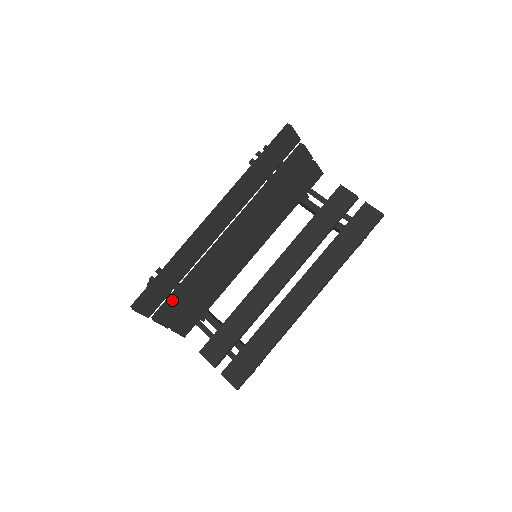
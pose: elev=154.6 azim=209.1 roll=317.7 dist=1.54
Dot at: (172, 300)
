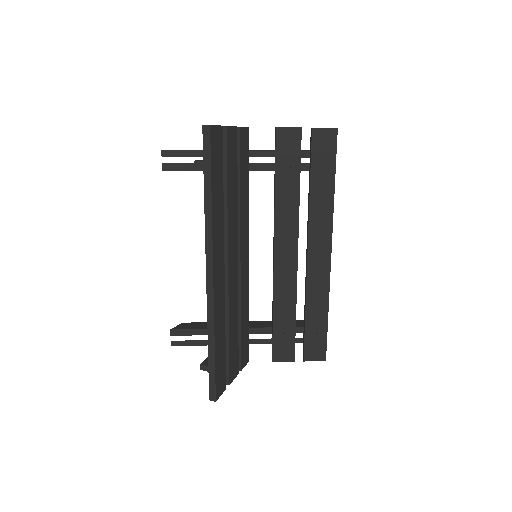
Dot at: (229, 358)
